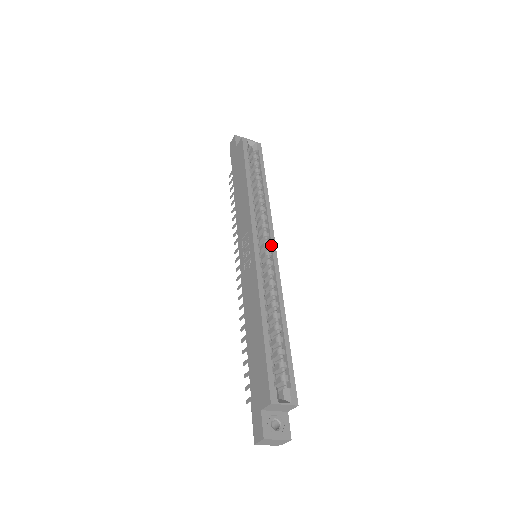
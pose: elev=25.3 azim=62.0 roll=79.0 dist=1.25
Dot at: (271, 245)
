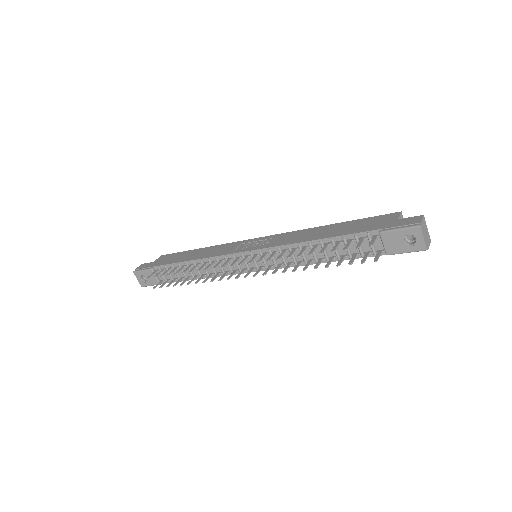
Dot at: occluded
